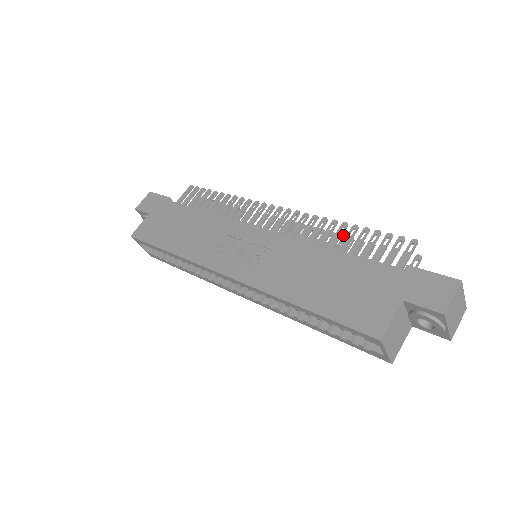
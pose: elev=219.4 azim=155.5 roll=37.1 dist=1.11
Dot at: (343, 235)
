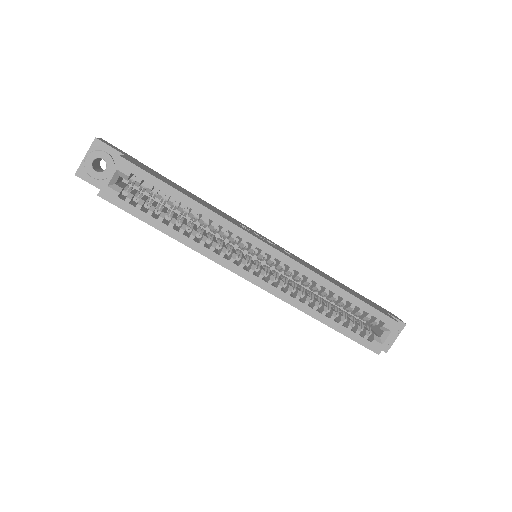
Dot at: occluded
